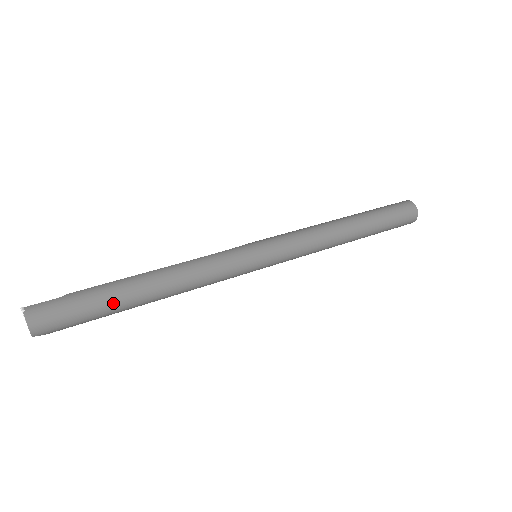
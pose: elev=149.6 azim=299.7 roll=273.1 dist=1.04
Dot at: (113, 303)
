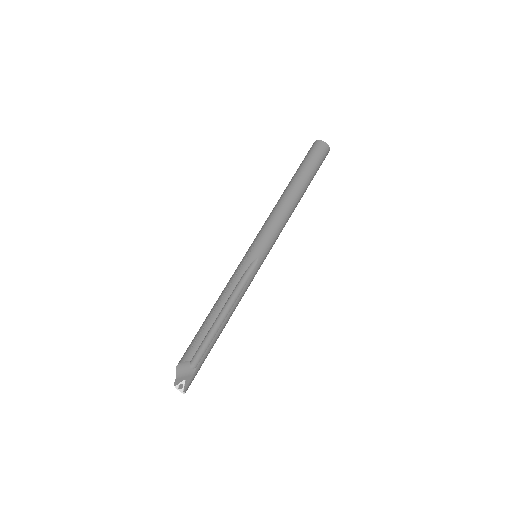
Dot at: occluded
